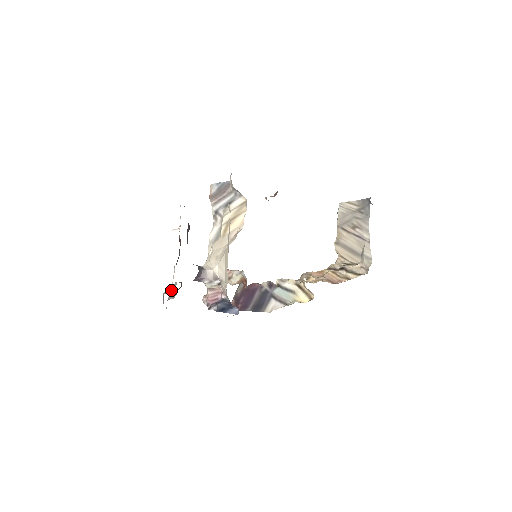
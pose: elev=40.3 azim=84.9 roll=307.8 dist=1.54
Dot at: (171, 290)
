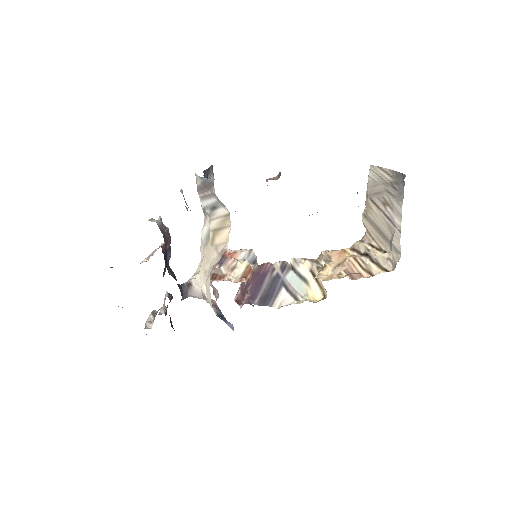
Dot at: (156, 314)
